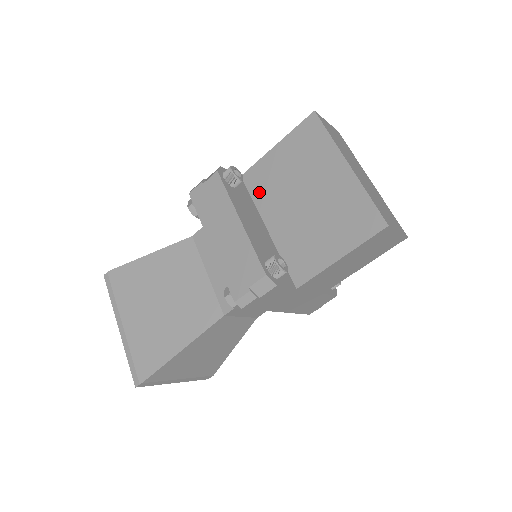
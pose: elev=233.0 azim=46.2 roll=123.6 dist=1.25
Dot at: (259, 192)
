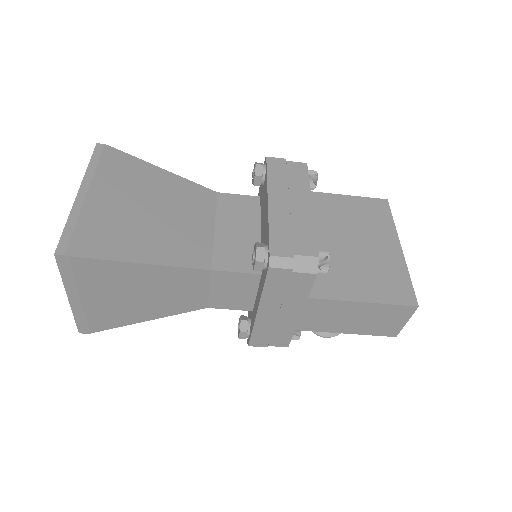
Dot at: occluded
